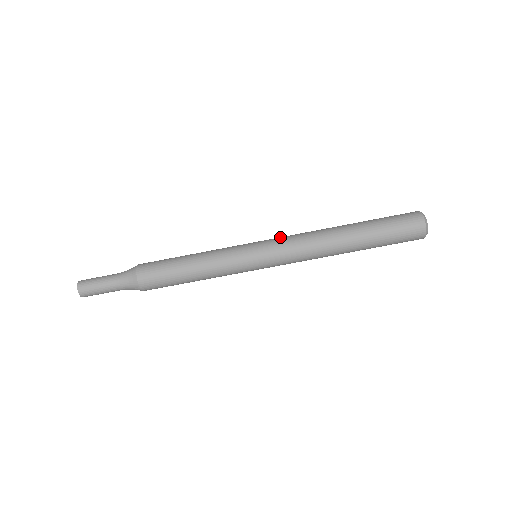
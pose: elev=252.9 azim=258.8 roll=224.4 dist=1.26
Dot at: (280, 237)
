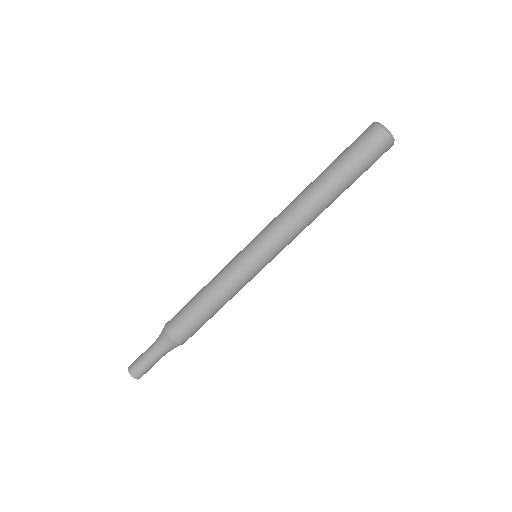
Dot at: (266, 228)
